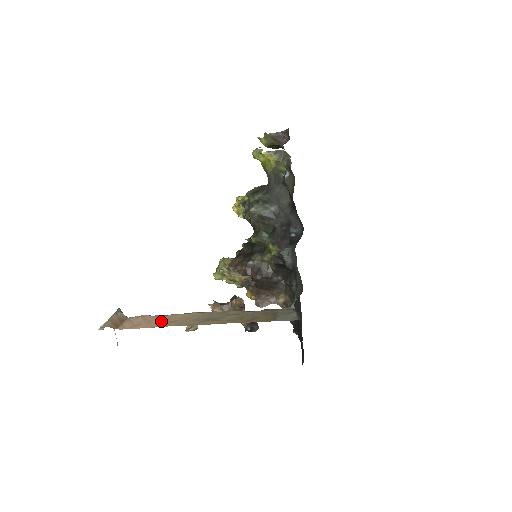
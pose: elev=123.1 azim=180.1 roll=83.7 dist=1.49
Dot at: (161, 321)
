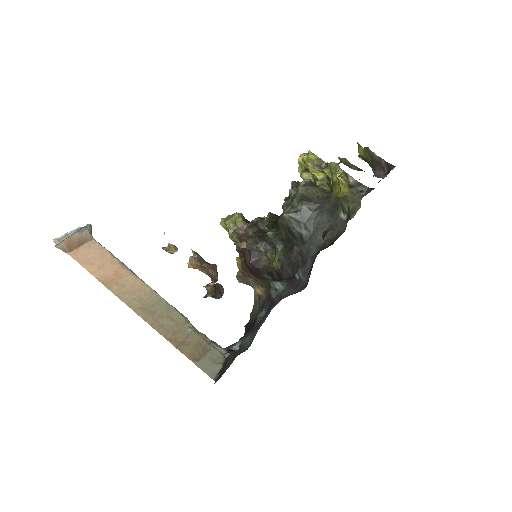
Dot at: (111, 274)
